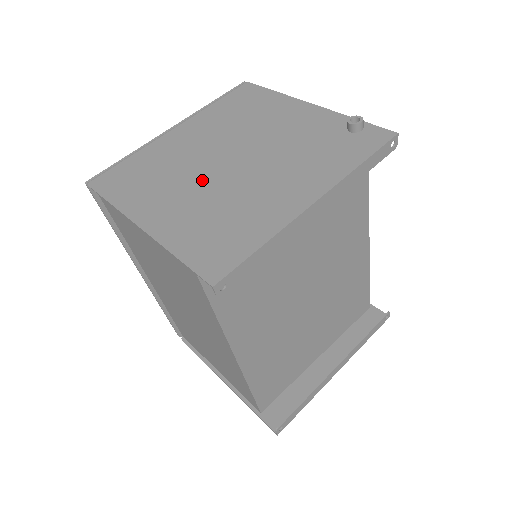
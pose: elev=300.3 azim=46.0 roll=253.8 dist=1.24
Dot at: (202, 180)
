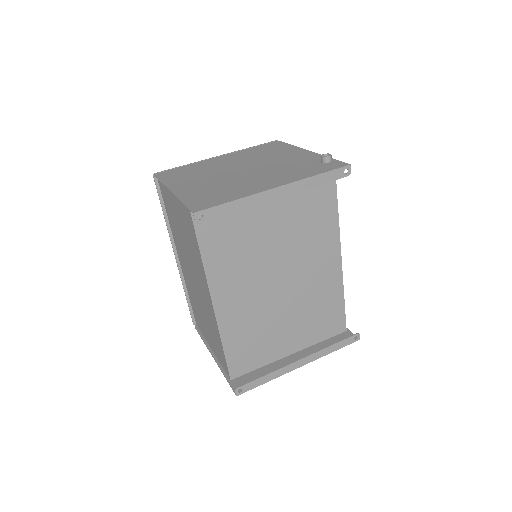
Dot at: (219, 176)
